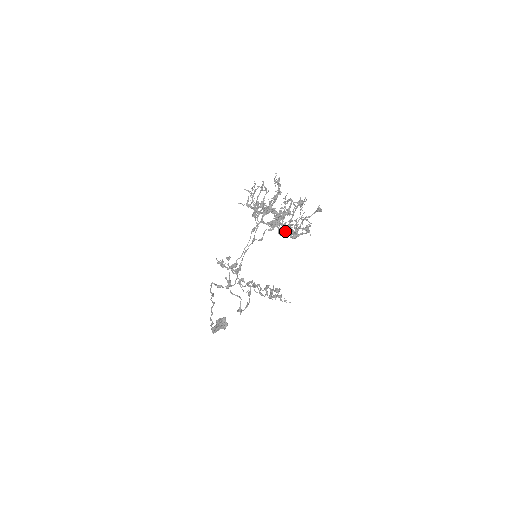
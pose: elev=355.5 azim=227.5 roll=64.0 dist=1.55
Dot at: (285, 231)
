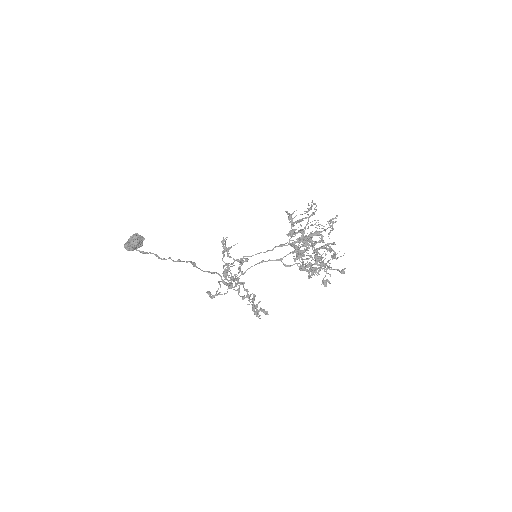
Dot at: occluded
